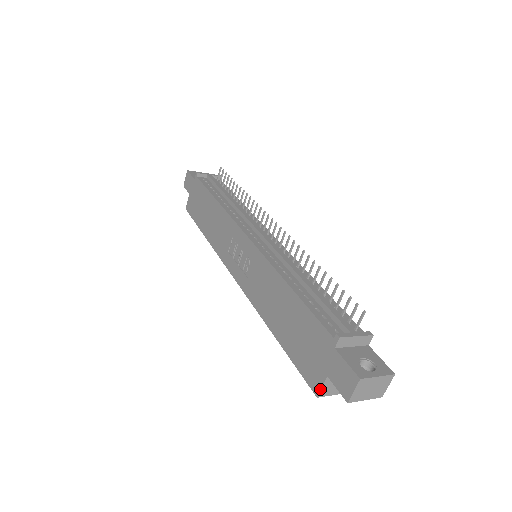
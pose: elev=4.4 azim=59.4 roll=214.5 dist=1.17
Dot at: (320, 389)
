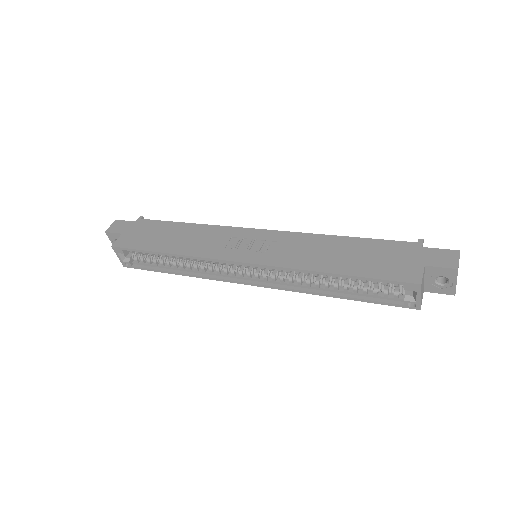
Dot at: (422, 277)
